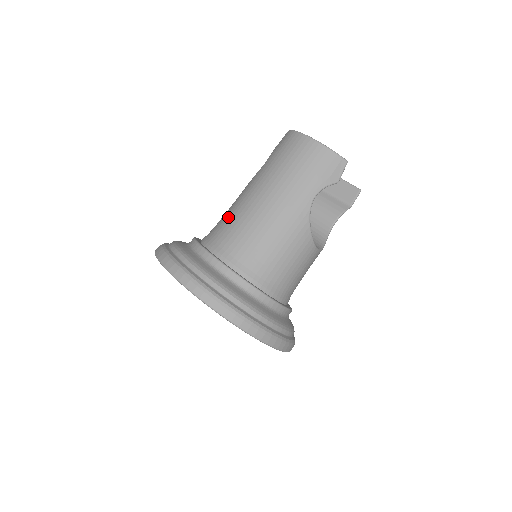
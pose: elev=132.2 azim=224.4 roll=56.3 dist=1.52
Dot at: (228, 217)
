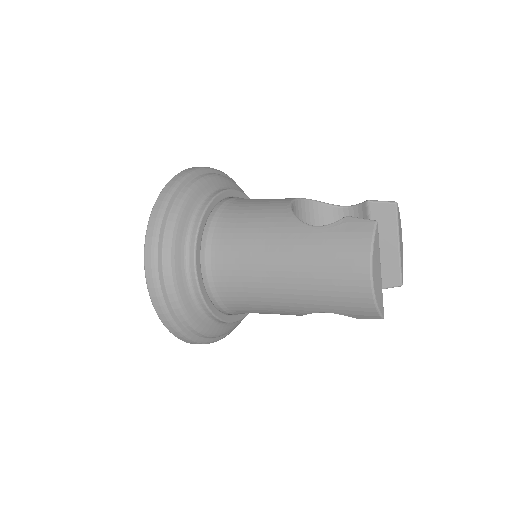
Dot at: (241, 242)
